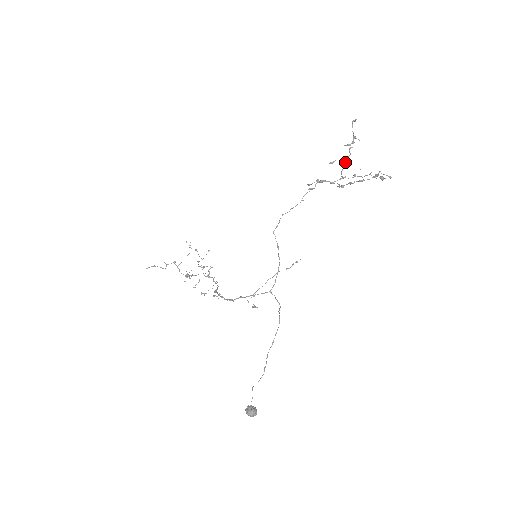
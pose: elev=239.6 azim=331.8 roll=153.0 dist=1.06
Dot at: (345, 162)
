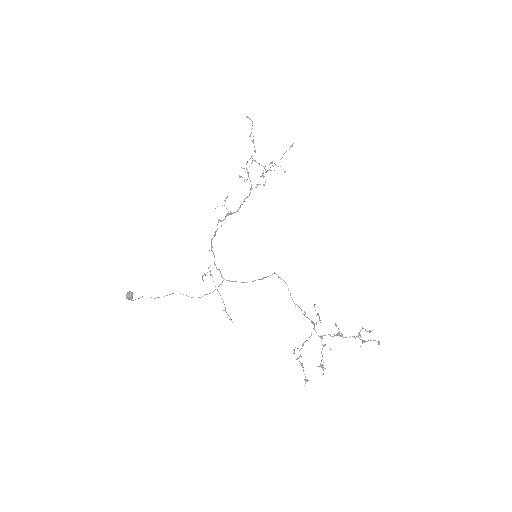
Dot at: (338, 335)
